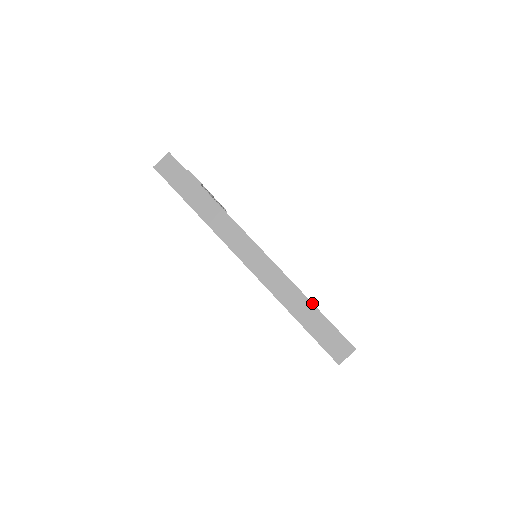
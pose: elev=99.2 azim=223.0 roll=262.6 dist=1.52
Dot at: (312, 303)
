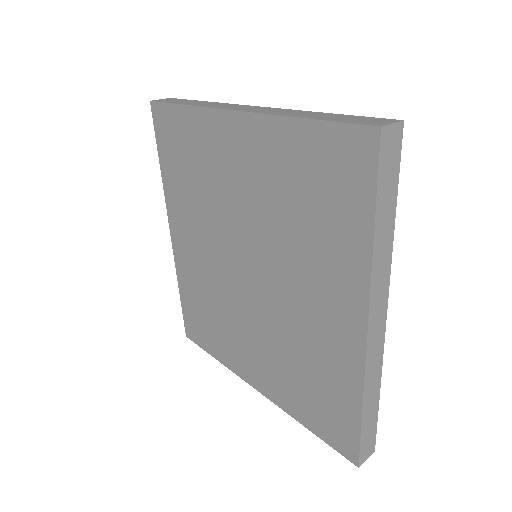
Dot at: occluded
